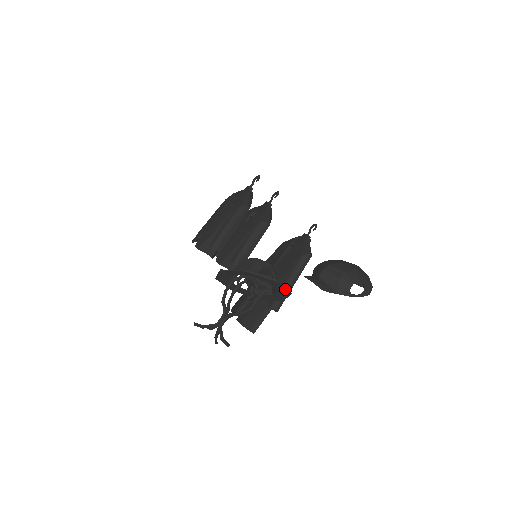
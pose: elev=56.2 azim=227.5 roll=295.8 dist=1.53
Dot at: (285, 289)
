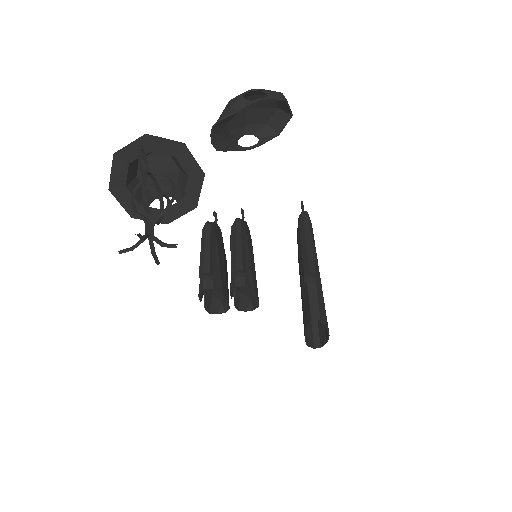
Dot at: (168, 140)
